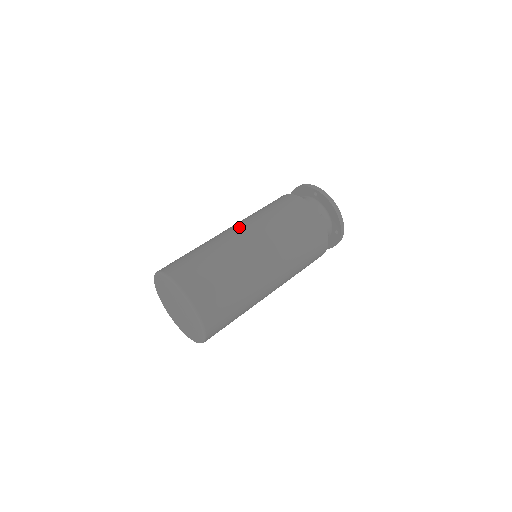
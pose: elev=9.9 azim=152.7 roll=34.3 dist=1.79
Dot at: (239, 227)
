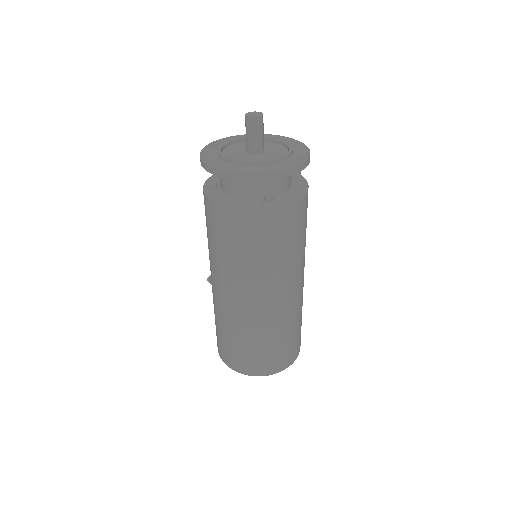
Dot at: (220, 288)
